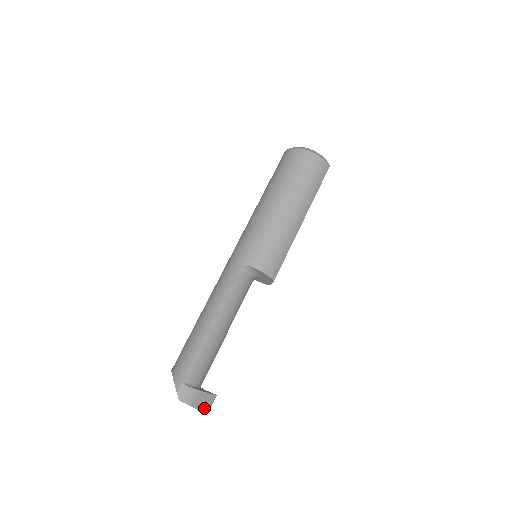
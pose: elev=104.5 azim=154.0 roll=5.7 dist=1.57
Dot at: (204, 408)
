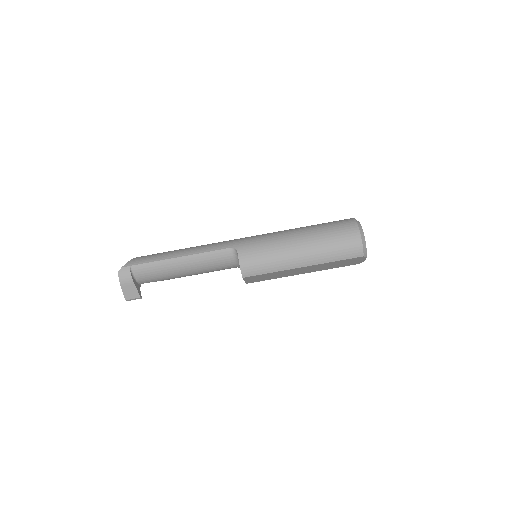
Dot at: (127, 295)
